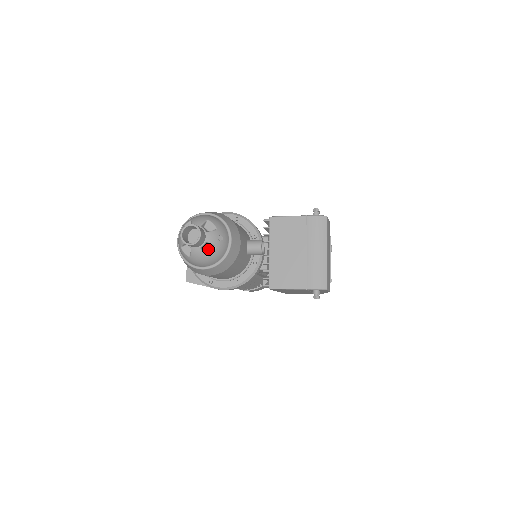
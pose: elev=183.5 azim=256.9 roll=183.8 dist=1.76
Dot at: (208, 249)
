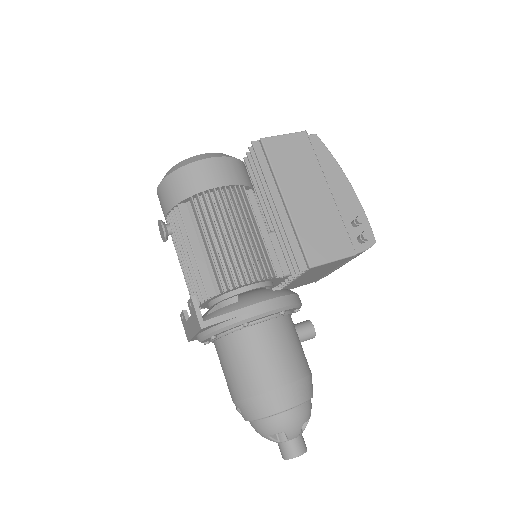
Dot at: occluded
